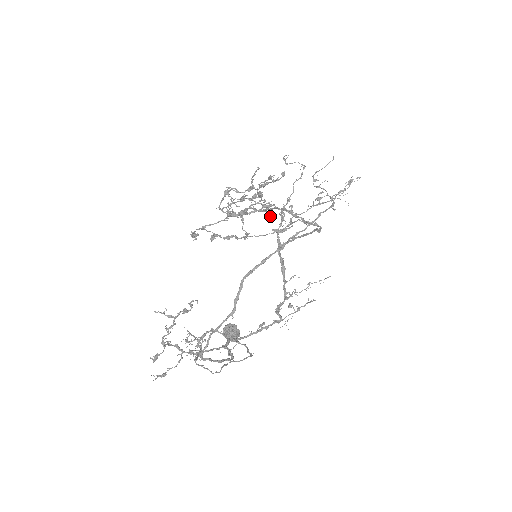
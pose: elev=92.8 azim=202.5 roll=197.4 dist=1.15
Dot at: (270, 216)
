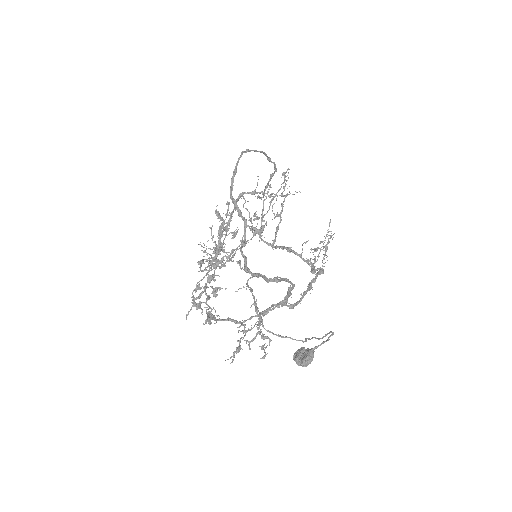
Dot at: occluded
